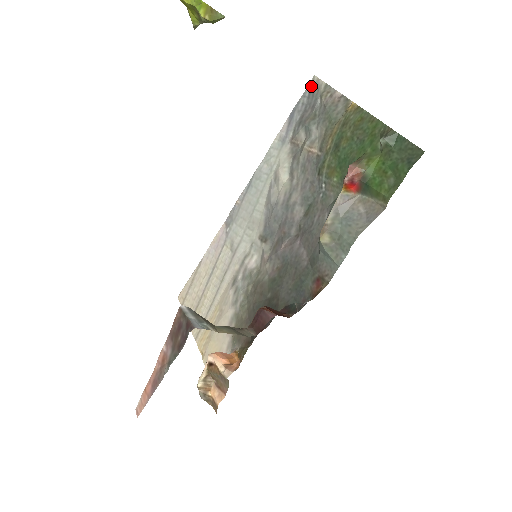
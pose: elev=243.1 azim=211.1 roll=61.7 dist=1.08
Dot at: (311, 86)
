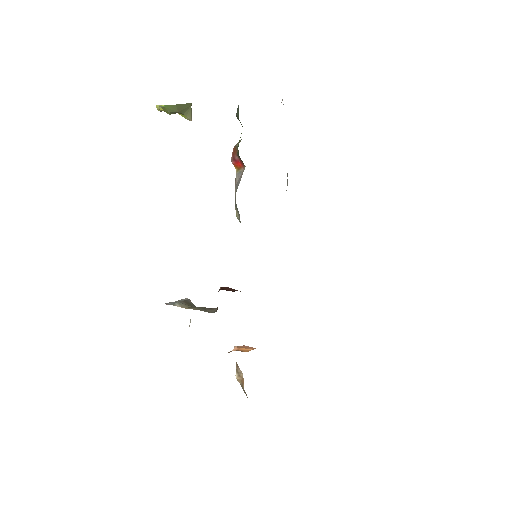
Dot at: occluded
